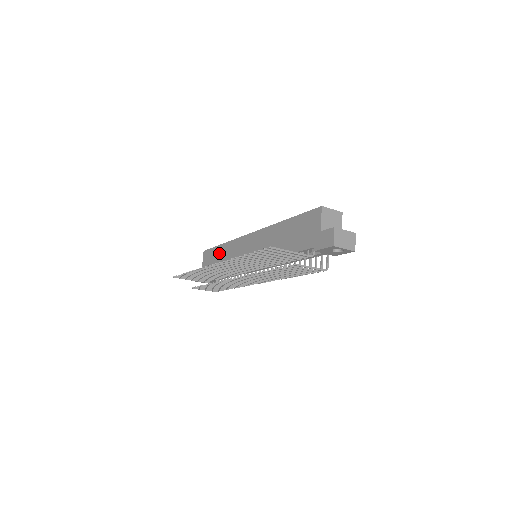
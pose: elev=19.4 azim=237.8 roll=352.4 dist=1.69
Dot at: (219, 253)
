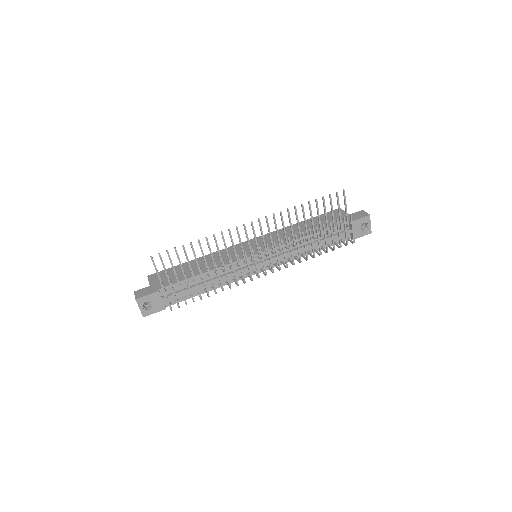
Dot at: occluded
